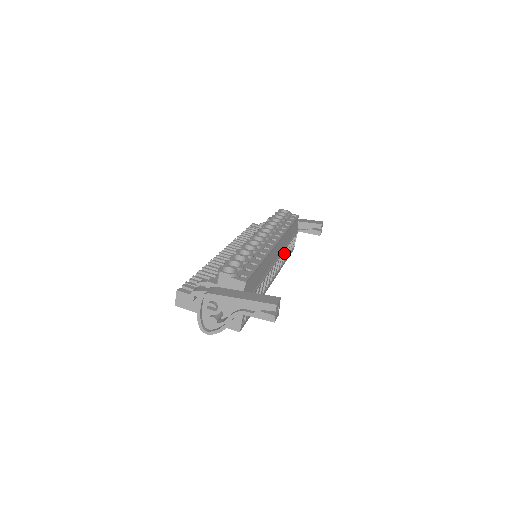
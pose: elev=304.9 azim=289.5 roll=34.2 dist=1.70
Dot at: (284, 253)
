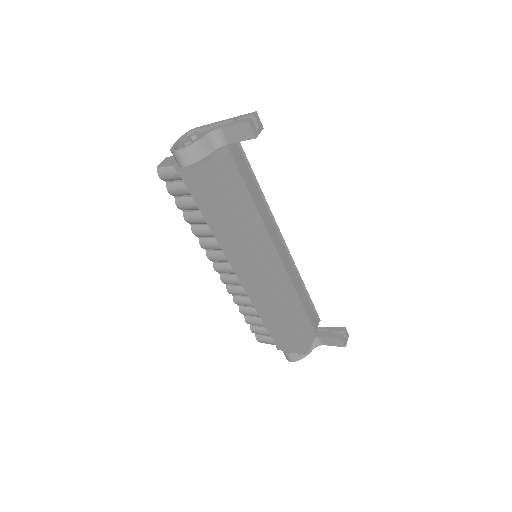
Dot at: (289, 289)
